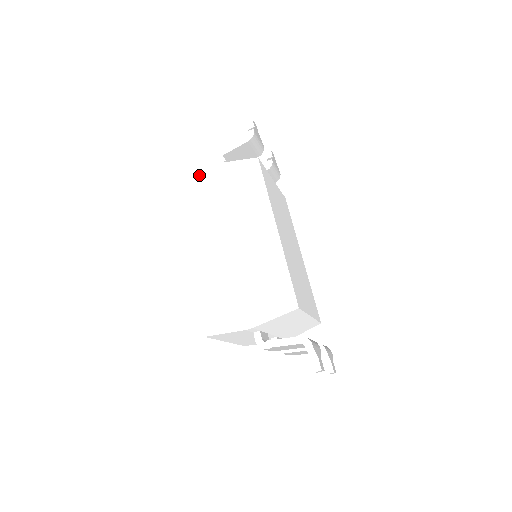
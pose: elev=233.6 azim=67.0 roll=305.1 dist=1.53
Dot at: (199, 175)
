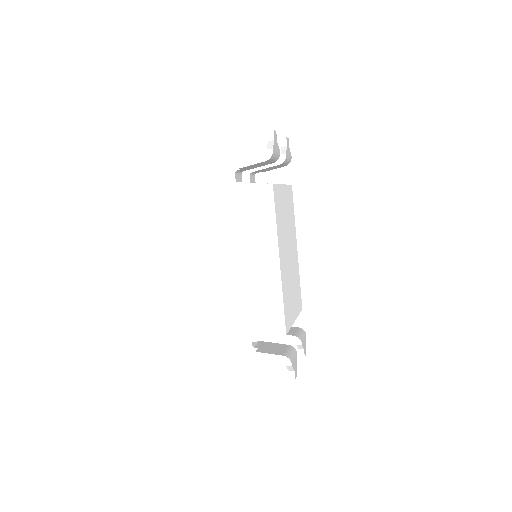
Dot at: (213, 187)
